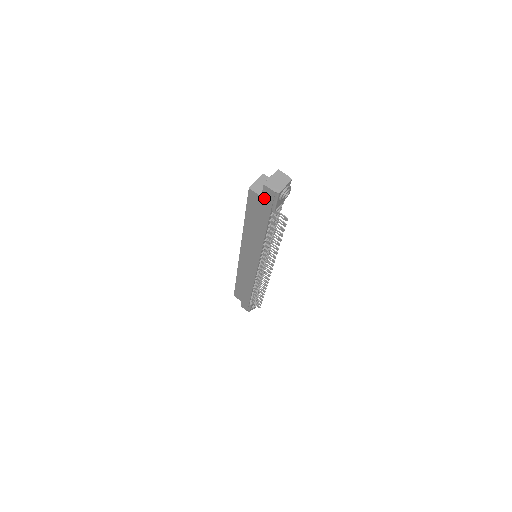
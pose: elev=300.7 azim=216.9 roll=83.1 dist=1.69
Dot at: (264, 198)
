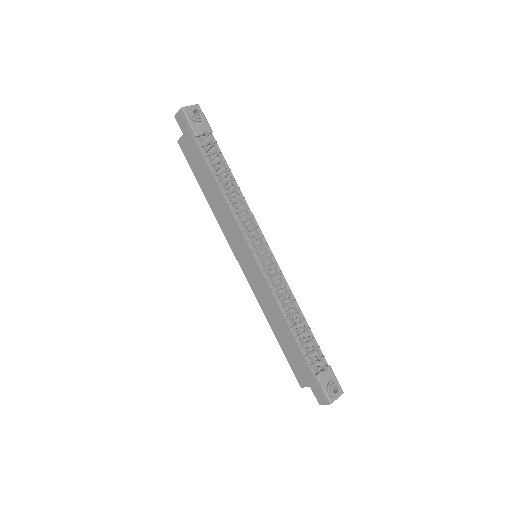
Dot at: (184, 132)
